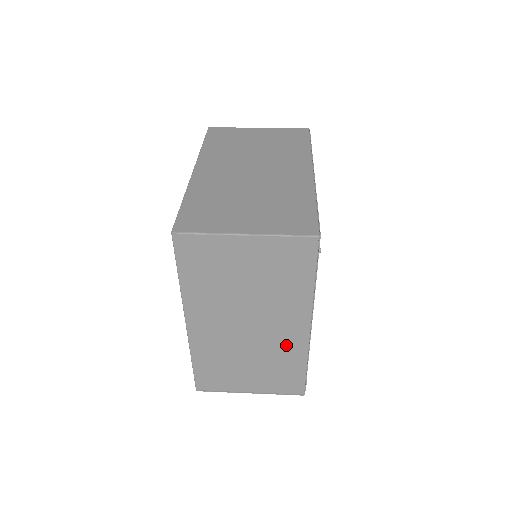
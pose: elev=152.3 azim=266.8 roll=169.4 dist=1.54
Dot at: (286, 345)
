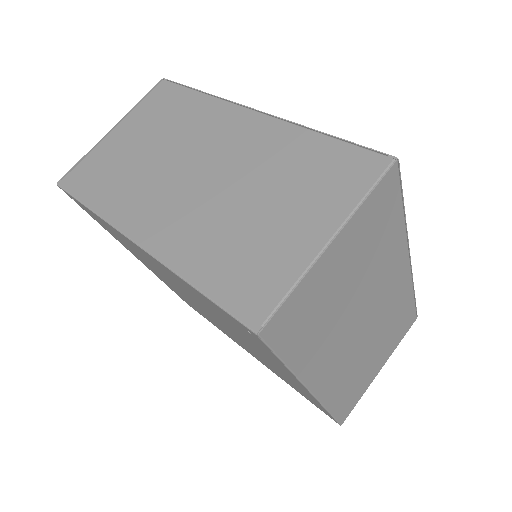
Dot at: occluded
